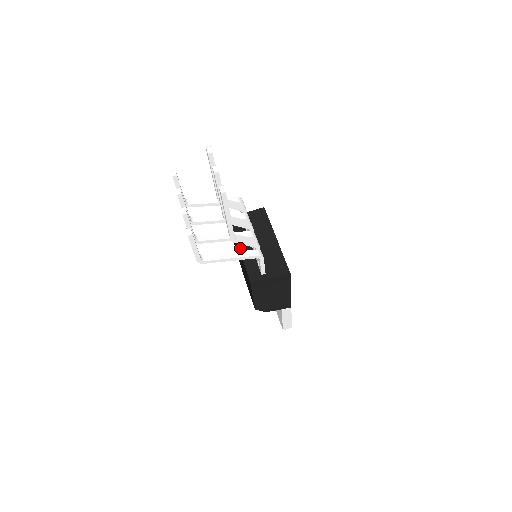
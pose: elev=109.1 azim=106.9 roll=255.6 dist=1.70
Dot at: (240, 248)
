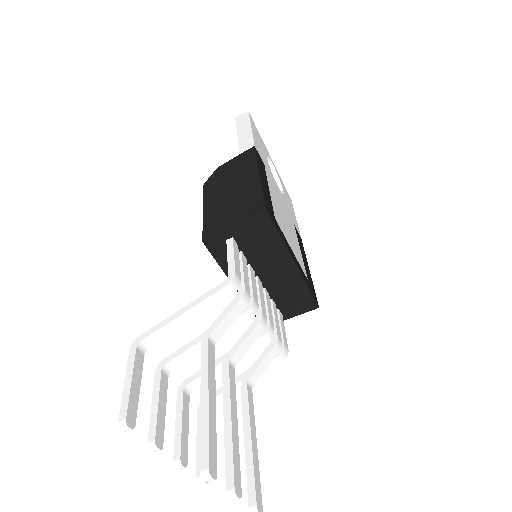
Dot at: occluded
